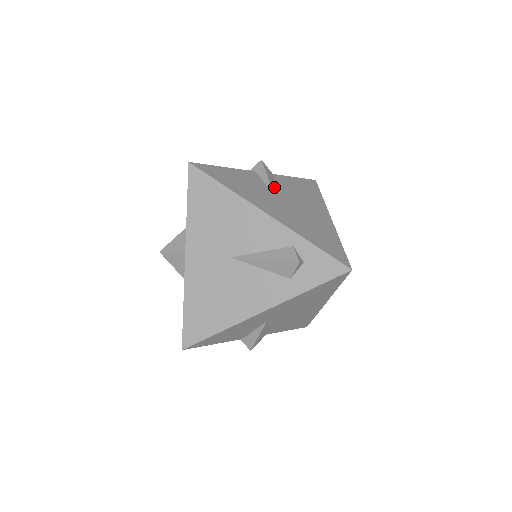
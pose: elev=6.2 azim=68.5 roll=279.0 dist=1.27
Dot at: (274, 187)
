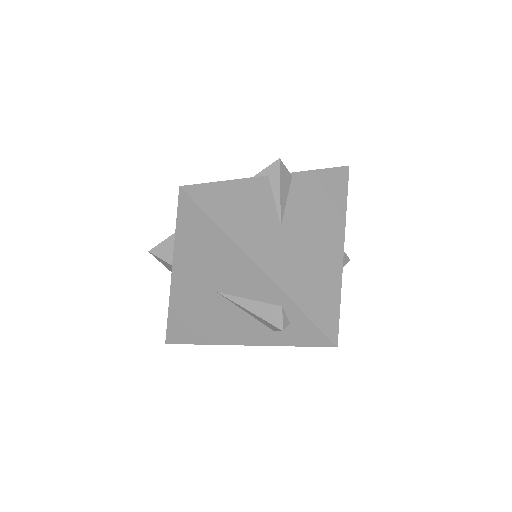
Dot at: (285, 204)
